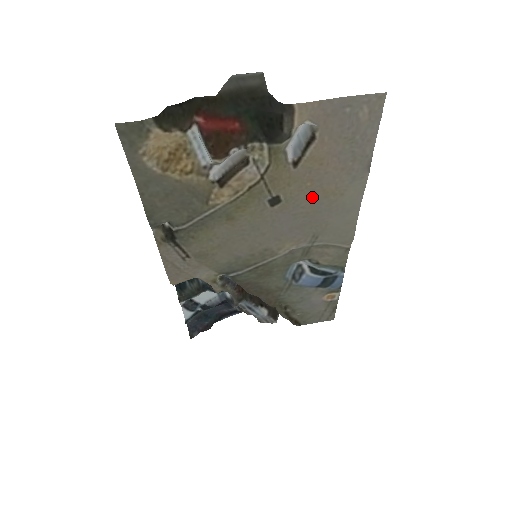
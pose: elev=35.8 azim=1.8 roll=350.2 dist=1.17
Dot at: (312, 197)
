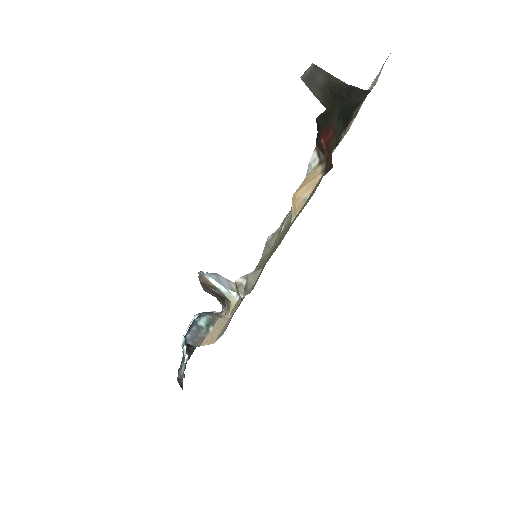
Dot at: occluded
